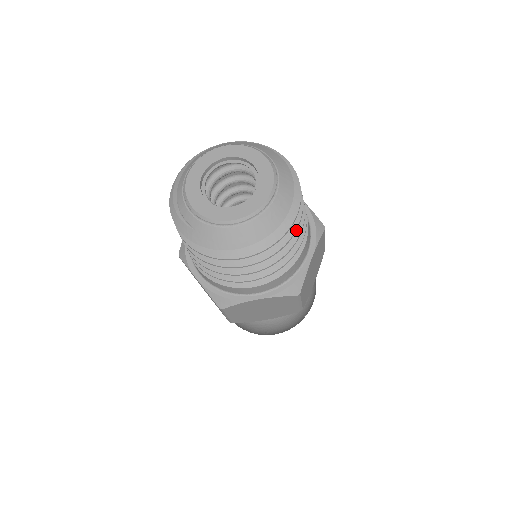
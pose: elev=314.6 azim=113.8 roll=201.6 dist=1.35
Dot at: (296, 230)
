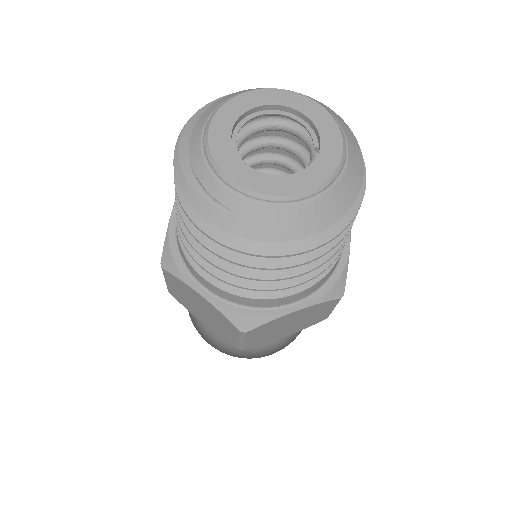
Dot at: occluded
